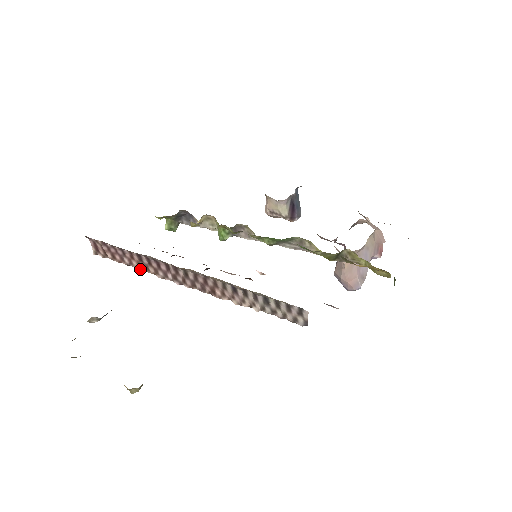
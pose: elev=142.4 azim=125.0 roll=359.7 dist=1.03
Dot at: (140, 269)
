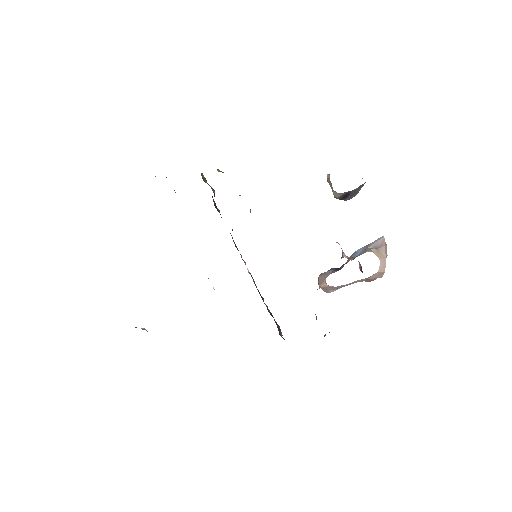
Dot at: occluded
